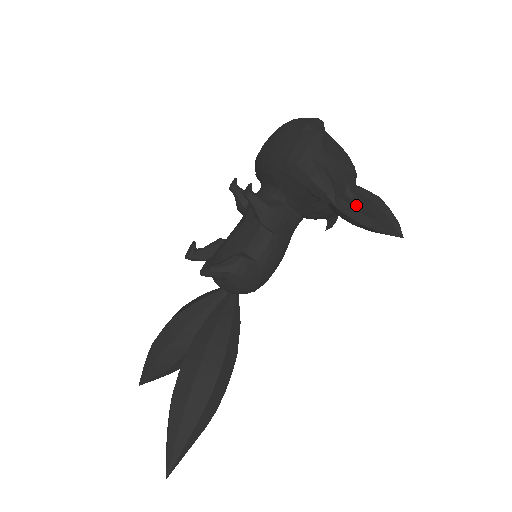
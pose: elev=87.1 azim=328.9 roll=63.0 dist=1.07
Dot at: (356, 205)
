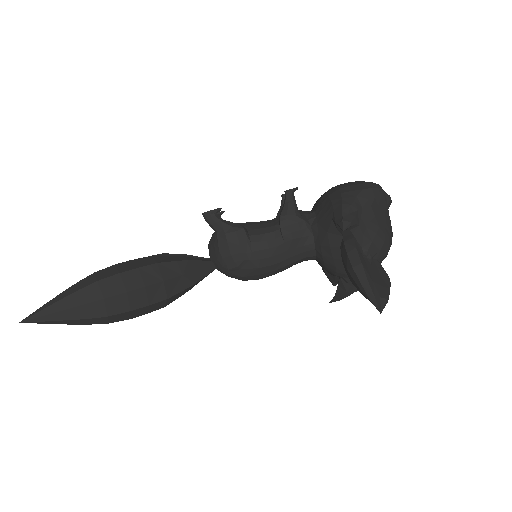
Dot at: (362, 256)
